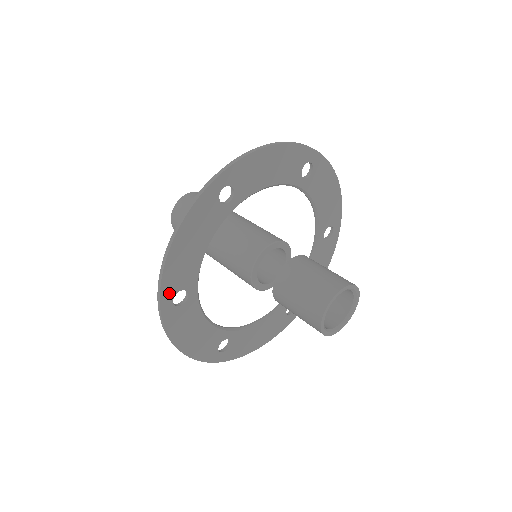
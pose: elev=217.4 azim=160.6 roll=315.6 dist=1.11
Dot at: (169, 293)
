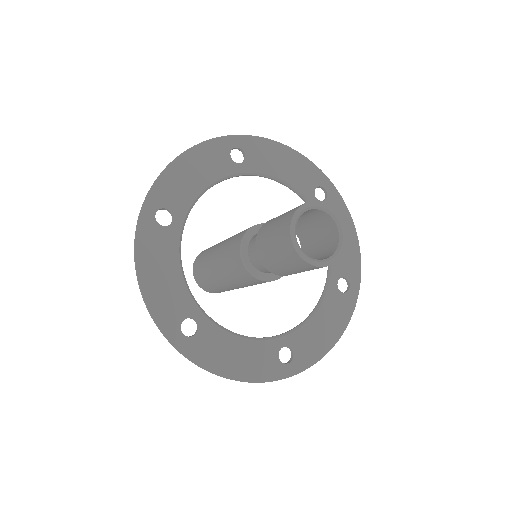
Dot at: (156, 202)
